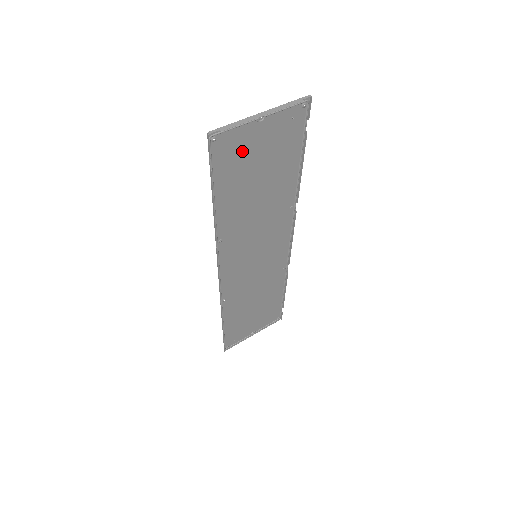
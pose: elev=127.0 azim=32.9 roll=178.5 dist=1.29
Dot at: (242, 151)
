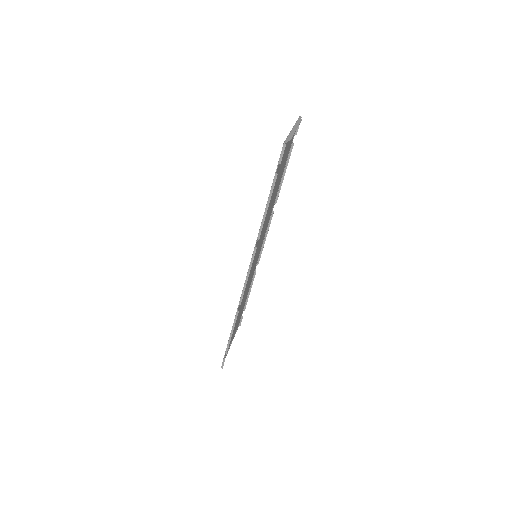
Dot at: (282, 159)
